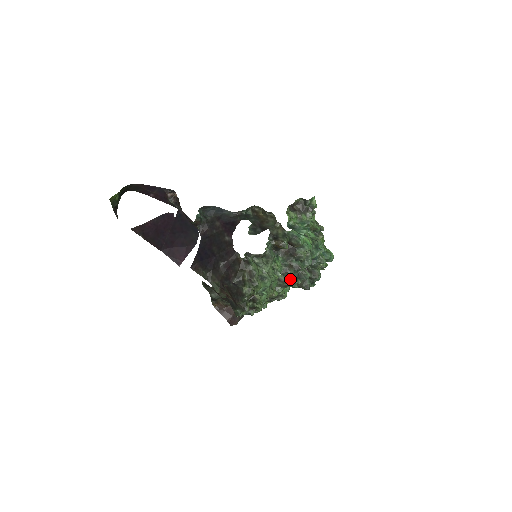
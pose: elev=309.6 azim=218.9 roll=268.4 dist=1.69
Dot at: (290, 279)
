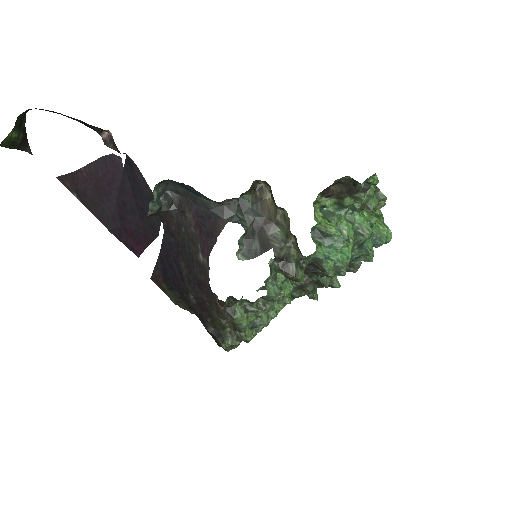
Dot at: occluded
